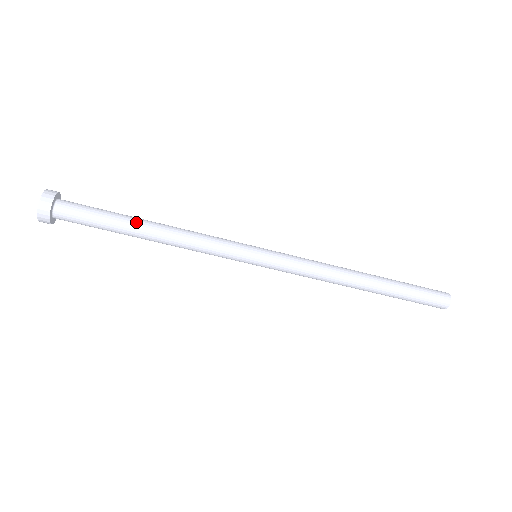
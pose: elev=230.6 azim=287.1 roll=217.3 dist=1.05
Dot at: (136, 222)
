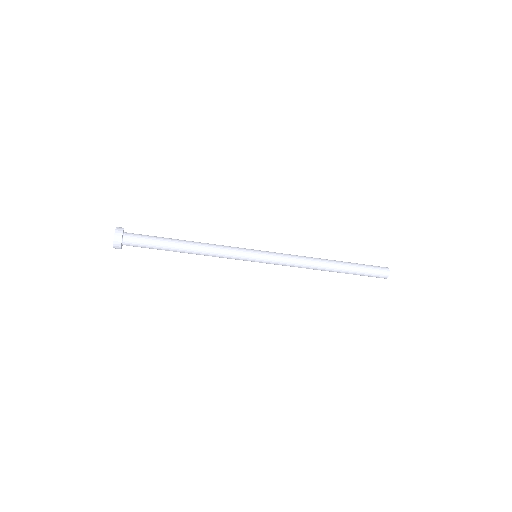
Dot at: (175, 250)
